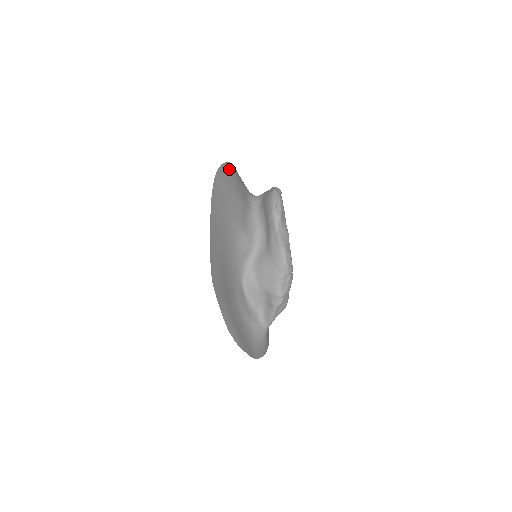
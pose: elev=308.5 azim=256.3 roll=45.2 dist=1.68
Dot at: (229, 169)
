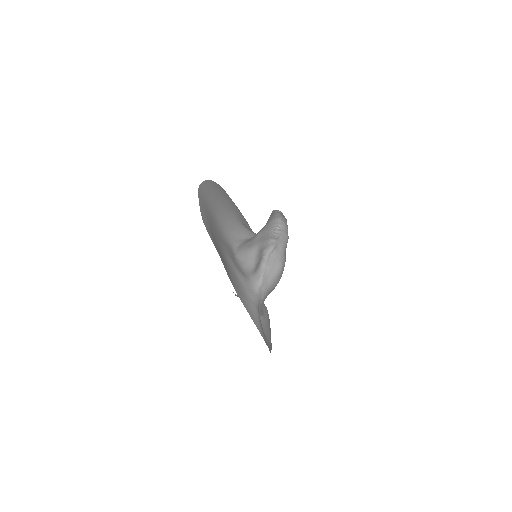
Dot at: occluded
